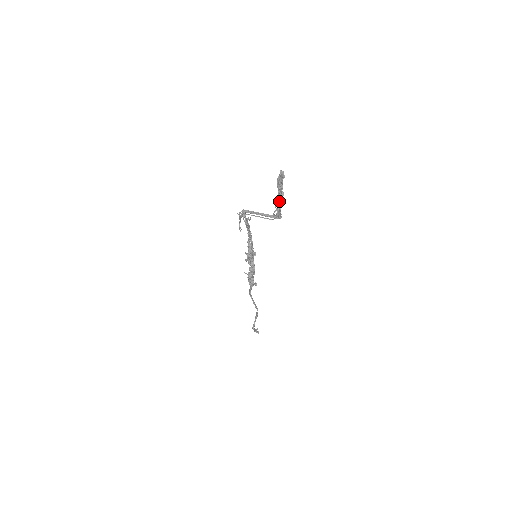
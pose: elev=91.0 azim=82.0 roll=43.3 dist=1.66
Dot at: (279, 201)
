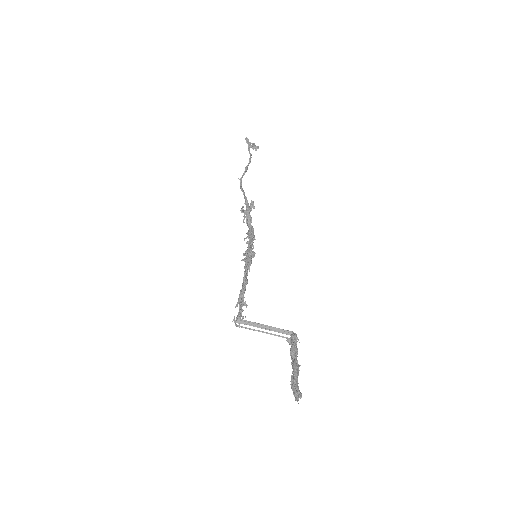
Dot at: occluded
